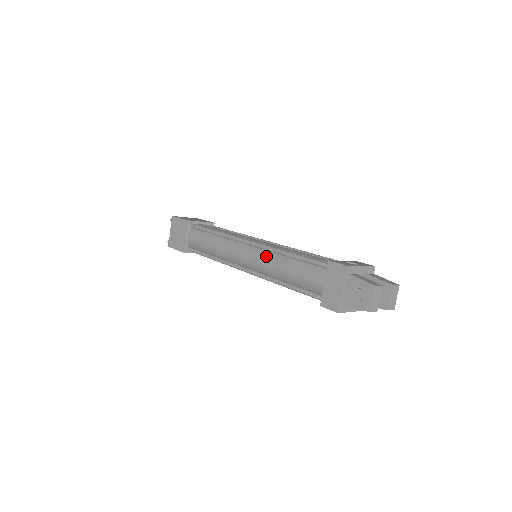
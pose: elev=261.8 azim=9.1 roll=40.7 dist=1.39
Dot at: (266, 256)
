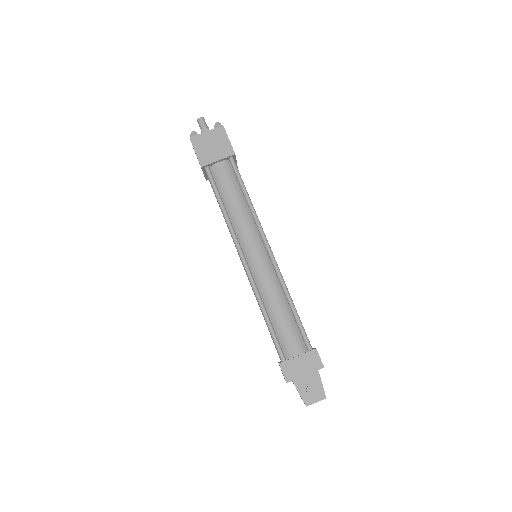
Dot at: (273, 279)
